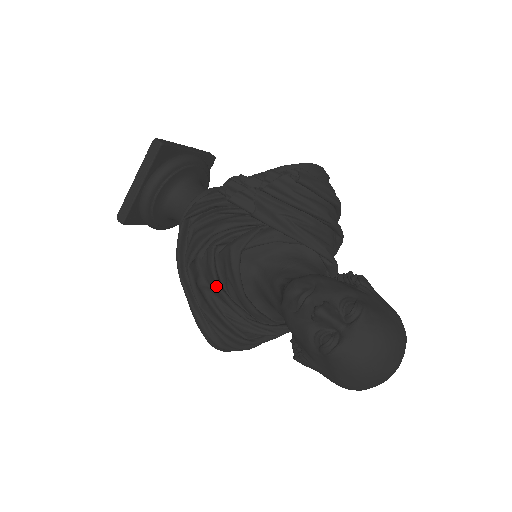
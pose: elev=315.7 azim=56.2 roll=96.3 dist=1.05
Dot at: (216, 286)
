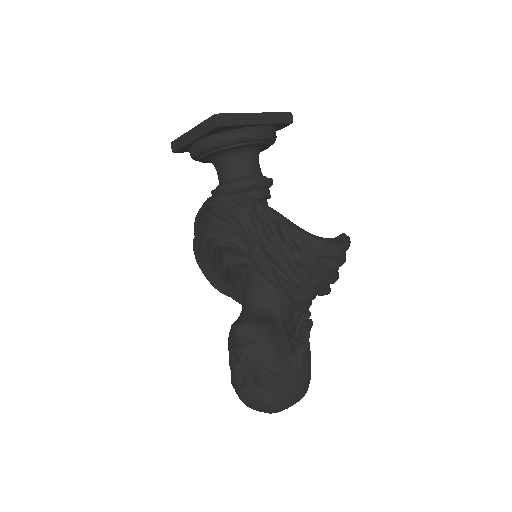
Dot at: (210, 263)
